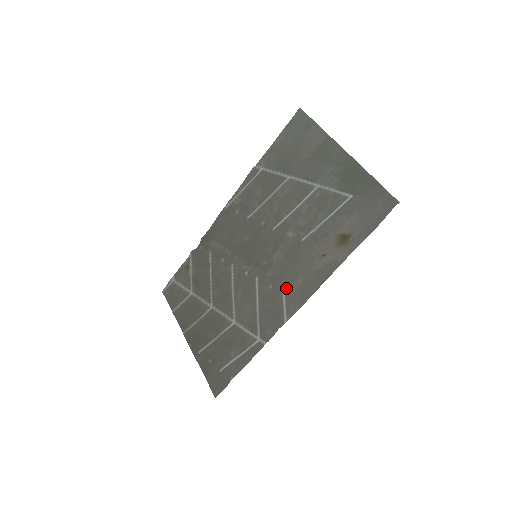
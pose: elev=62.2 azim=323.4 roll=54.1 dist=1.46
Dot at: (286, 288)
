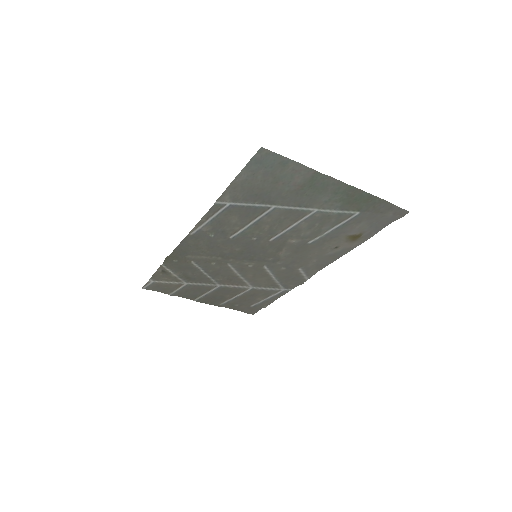
Dot at: (301, 267)
